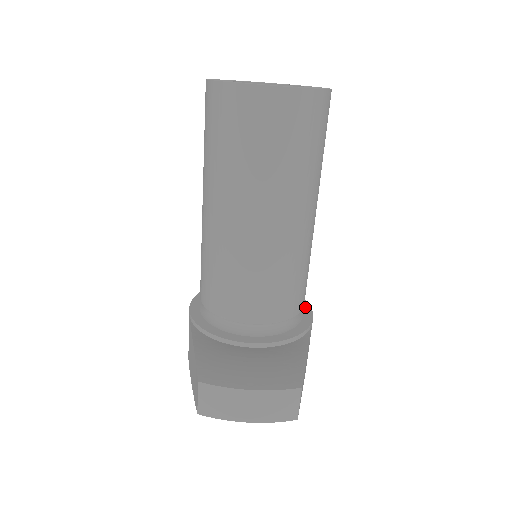
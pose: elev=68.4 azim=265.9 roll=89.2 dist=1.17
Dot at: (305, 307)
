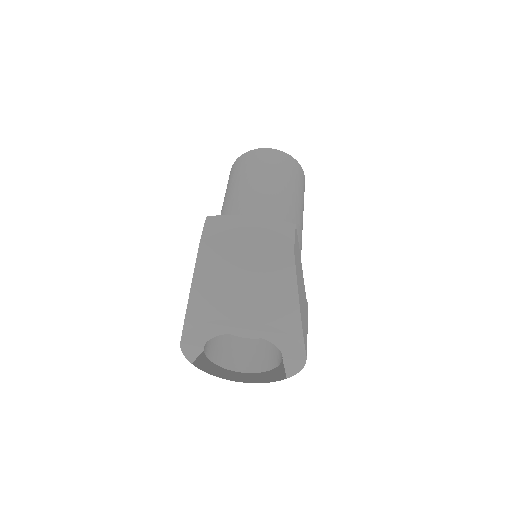
Dot at: occluded
